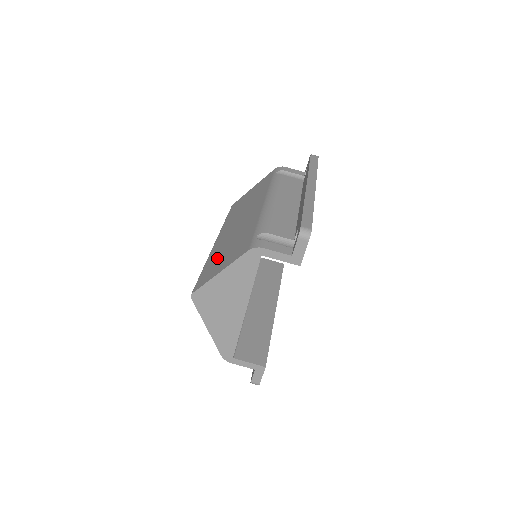
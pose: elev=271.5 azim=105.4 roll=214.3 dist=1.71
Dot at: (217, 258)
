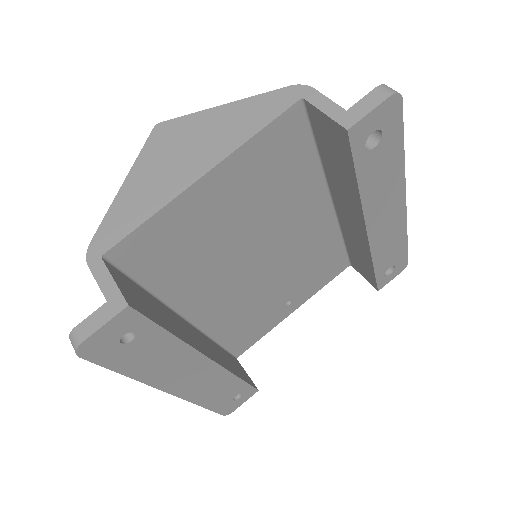
Dot at: occluded
